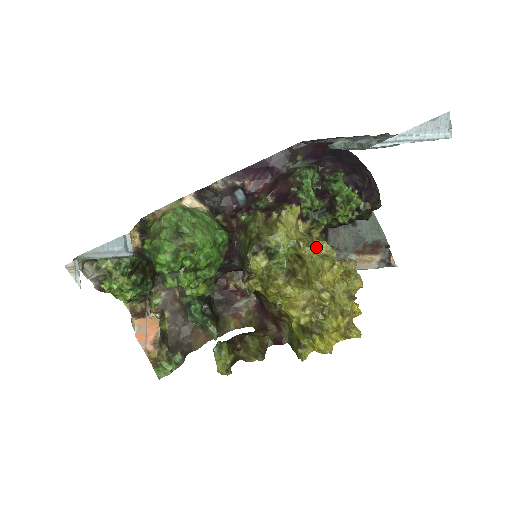
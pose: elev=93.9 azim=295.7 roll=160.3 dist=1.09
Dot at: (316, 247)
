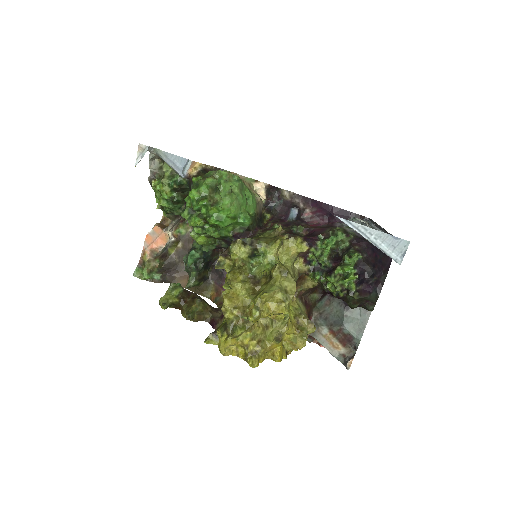
Dot at: (287, 280)
